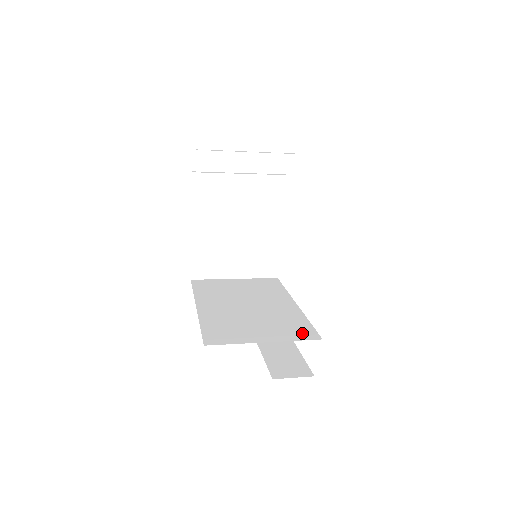
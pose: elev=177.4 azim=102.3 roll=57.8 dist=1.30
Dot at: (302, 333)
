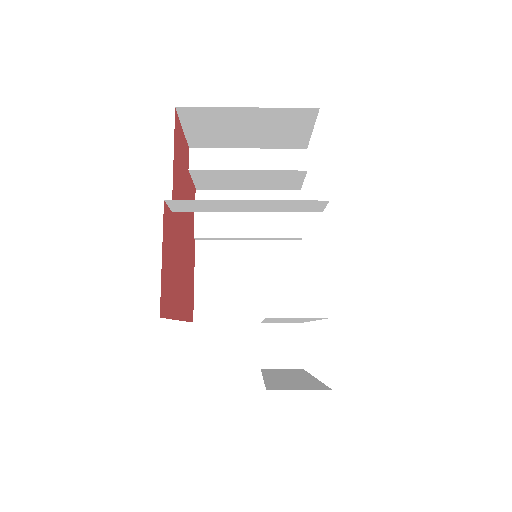
Dot at: (306, 318)
